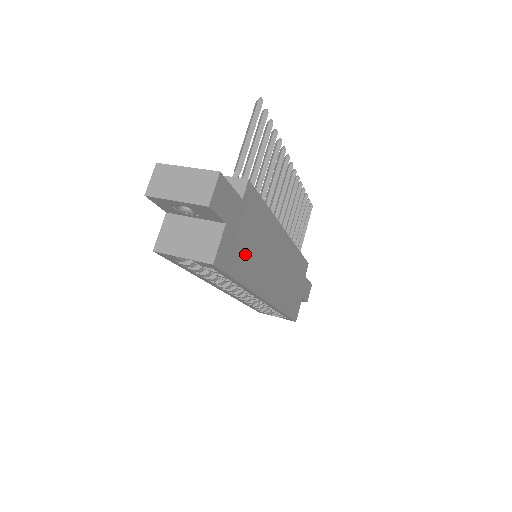
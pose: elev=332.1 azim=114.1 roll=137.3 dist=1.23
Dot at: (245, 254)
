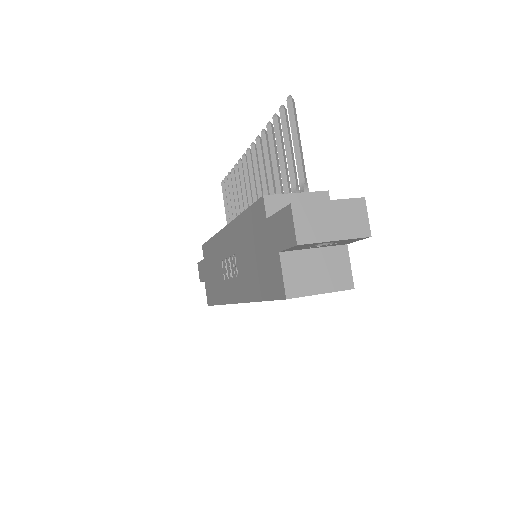
Dot at: occluded
